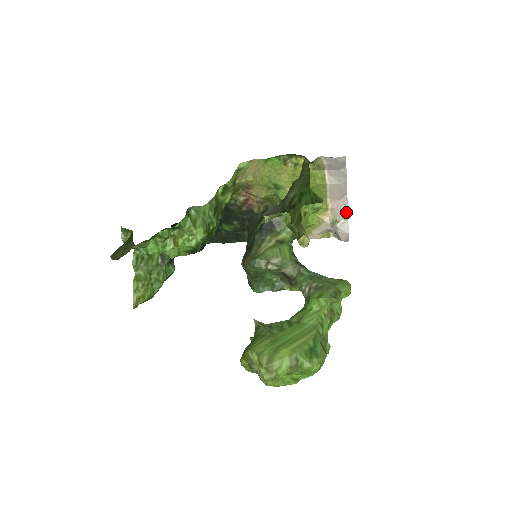
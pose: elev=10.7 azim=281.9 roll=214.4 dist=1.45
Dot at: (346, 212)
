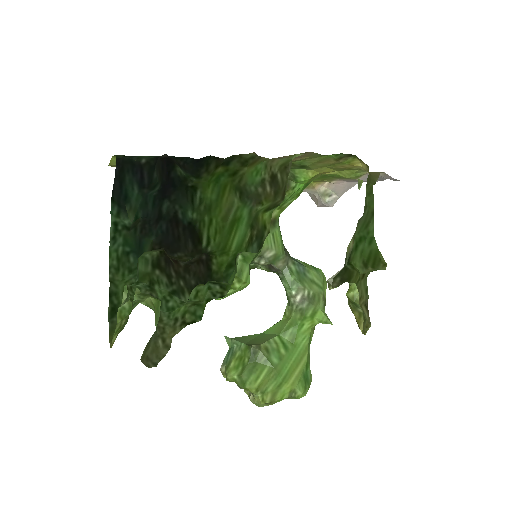
Dot at: (344, 191)
